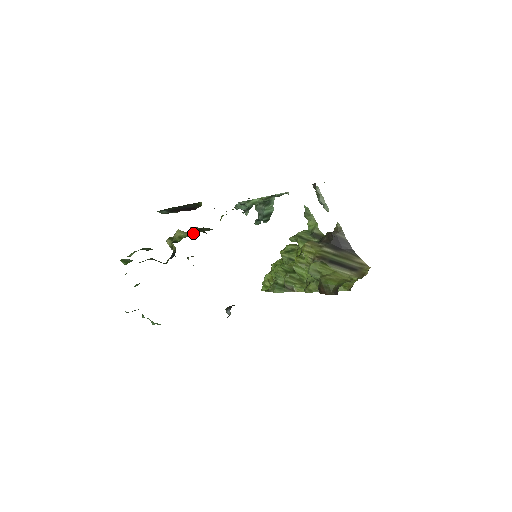
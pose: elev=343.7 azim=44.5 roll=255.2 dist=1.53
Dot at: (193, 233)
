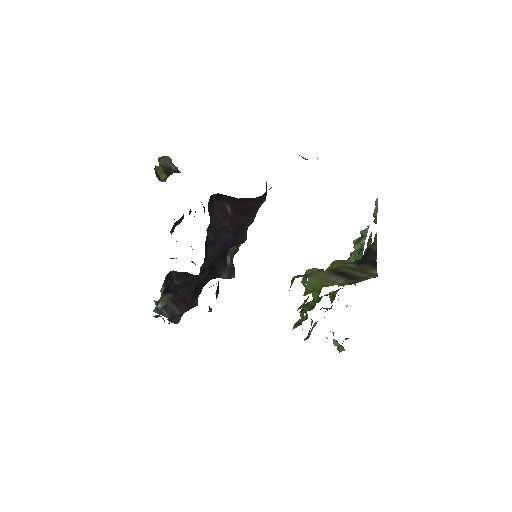
Dot at: occluded
